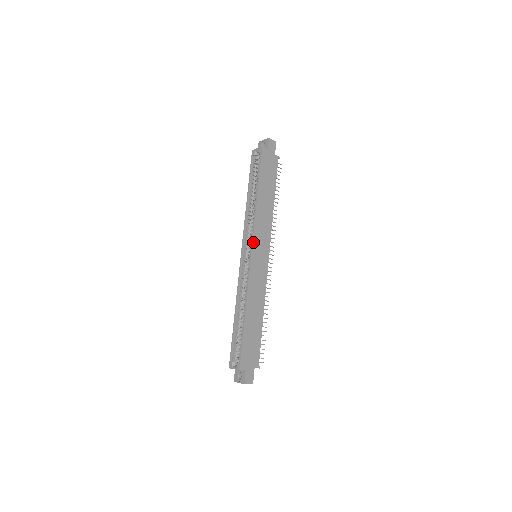
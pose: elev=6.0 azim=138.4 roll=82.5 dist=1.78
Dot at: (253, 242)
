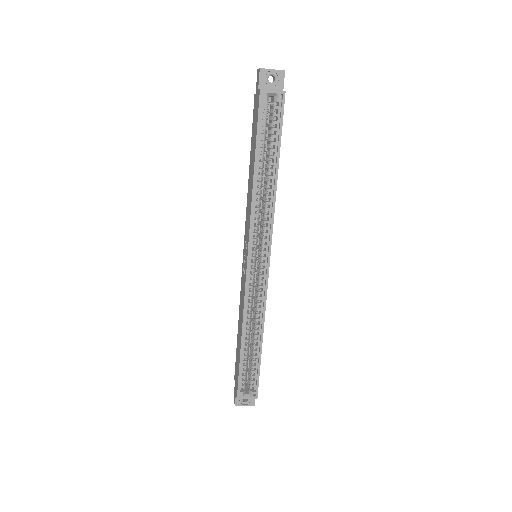
Dot at: occluded
